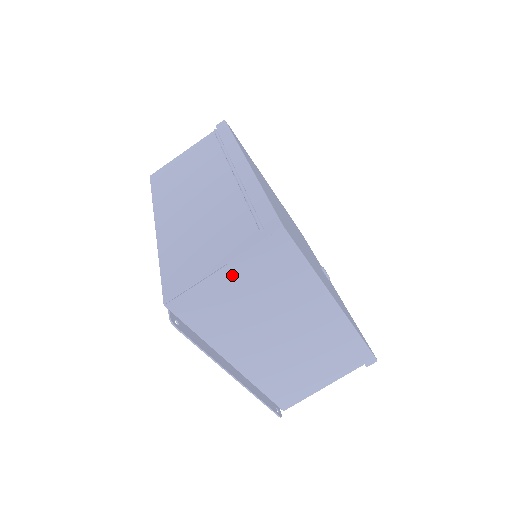
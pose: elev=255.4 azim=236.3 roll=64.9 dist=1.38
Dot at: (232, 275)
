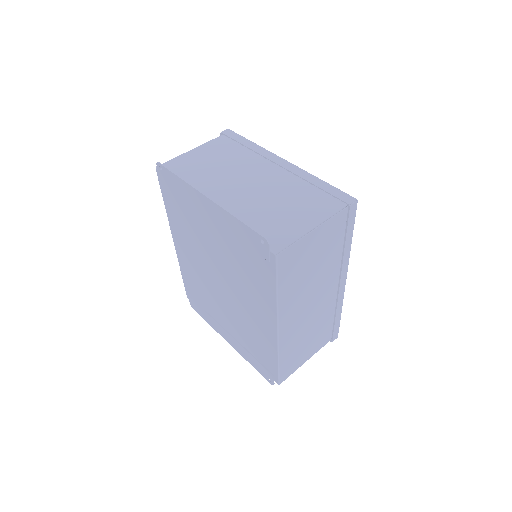
Dot at: (201, 151)
